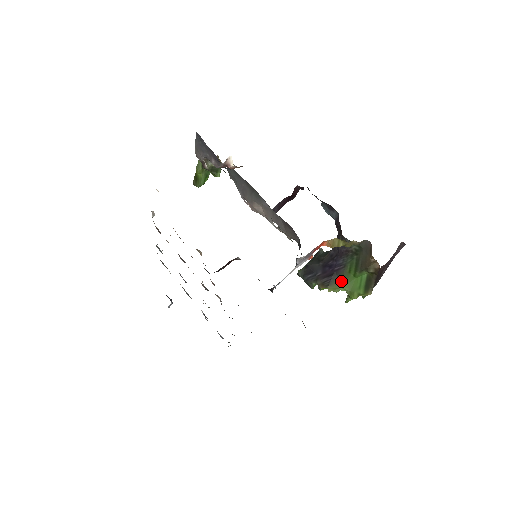
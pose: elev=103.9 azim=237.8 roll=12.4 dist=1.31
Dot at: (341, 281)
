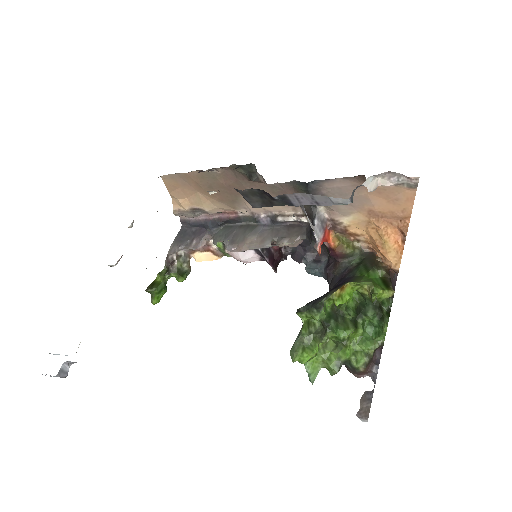
Dot at: (357, 280)
